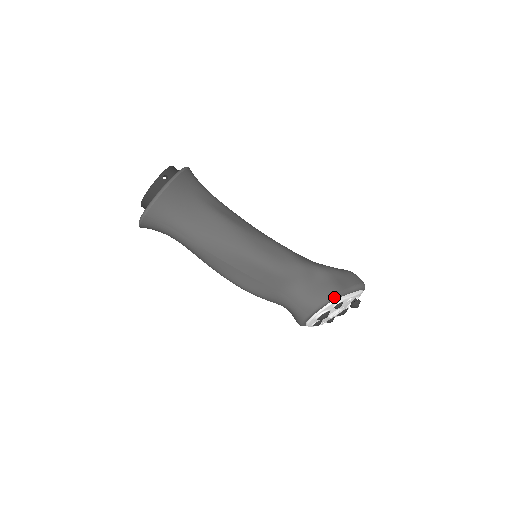
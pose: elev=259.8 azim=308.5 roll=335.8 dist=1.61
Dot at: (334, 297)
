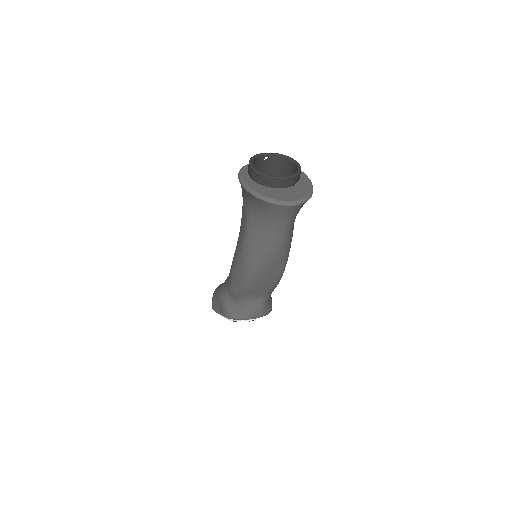
Dot at: occluded
